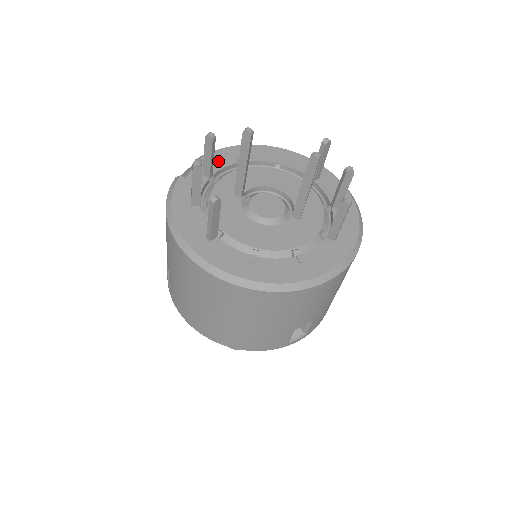
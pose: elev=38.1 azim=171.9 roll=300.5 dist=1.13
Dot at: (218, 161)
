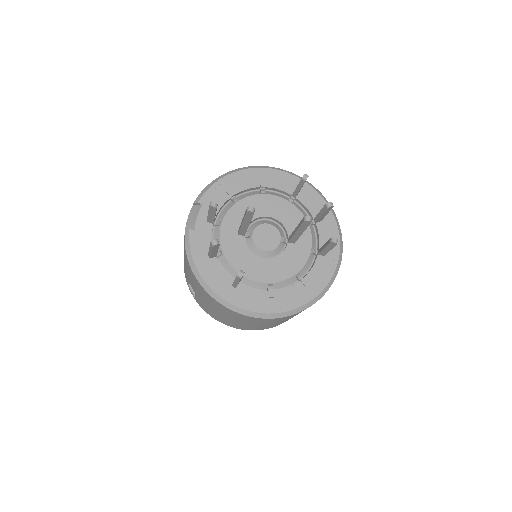
Dot at: occluded
